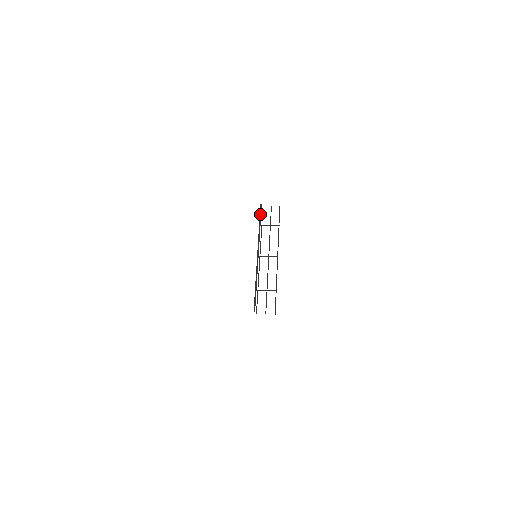
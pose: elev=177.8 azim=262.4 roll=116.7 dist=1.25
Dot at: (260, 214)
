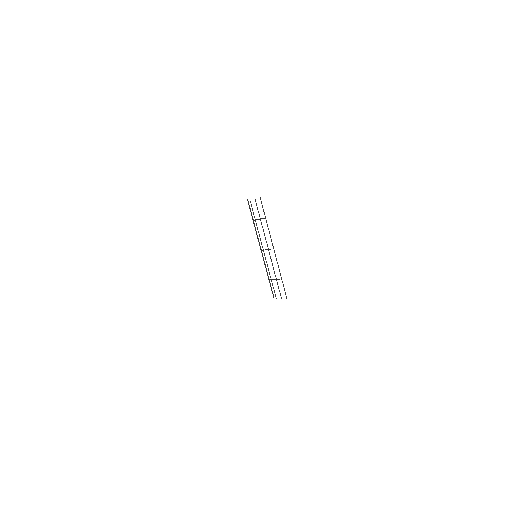
Dot at: (250, 210)
